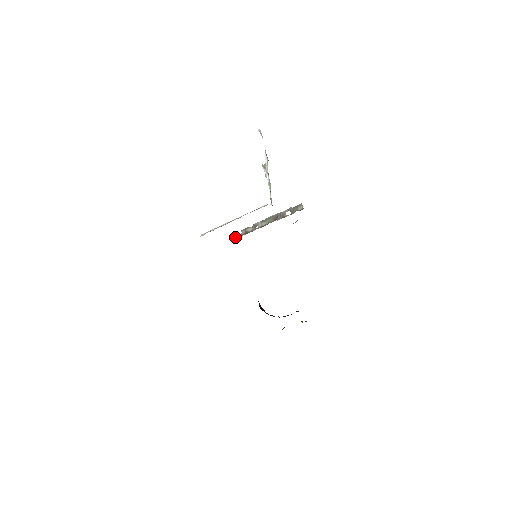
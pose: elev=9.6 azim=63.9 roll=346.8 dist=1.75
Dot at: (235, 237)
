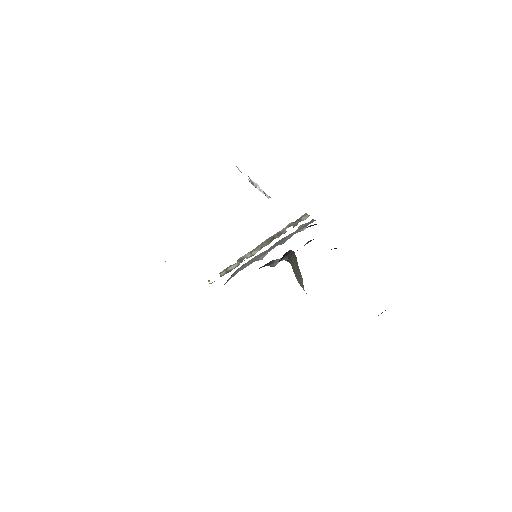
Dot at: (210, 283)
